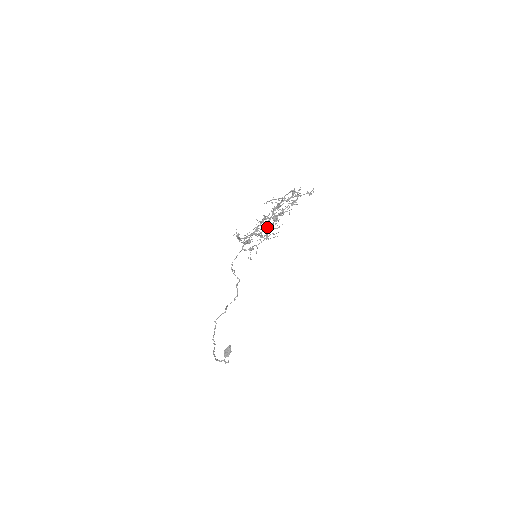
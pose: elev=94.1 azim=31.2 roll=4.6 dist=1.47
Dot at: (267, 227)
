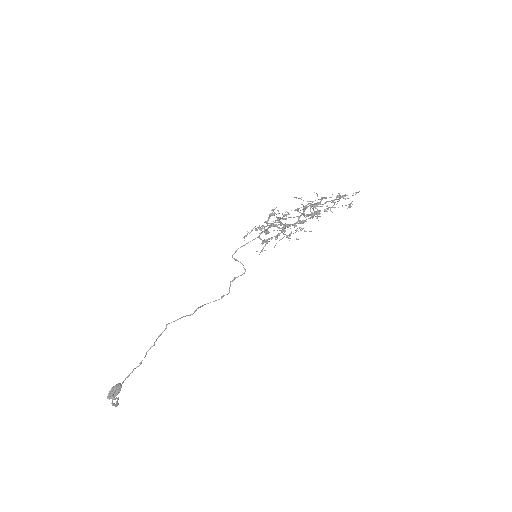
Dot at: (299, 221)
